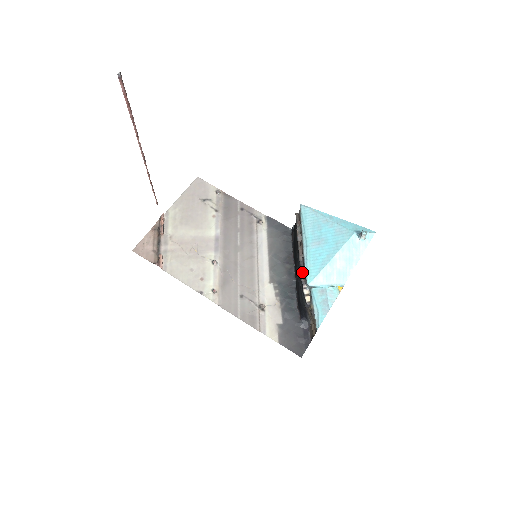
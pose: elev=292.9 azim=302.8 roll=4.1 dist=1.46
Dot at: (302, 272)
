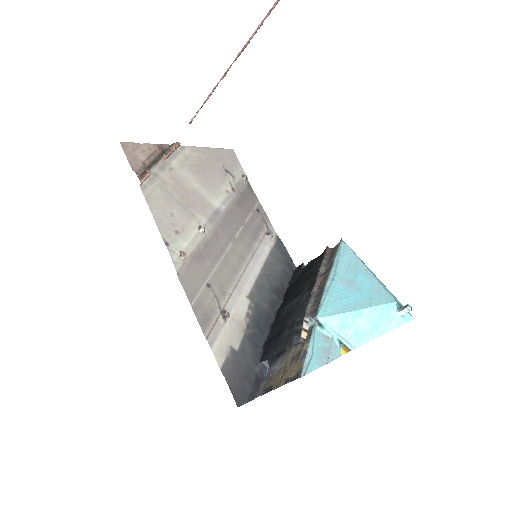
Dot at: (310, 303)
